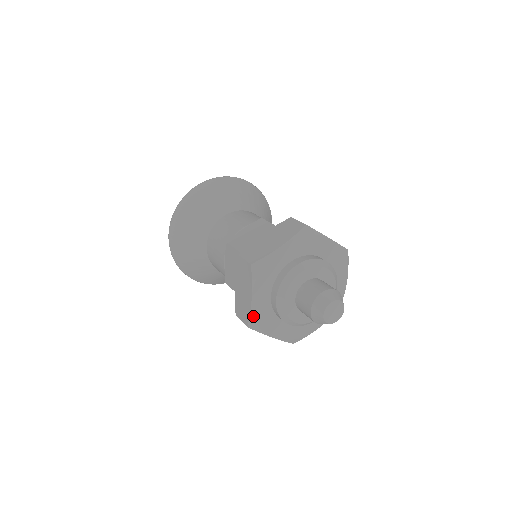
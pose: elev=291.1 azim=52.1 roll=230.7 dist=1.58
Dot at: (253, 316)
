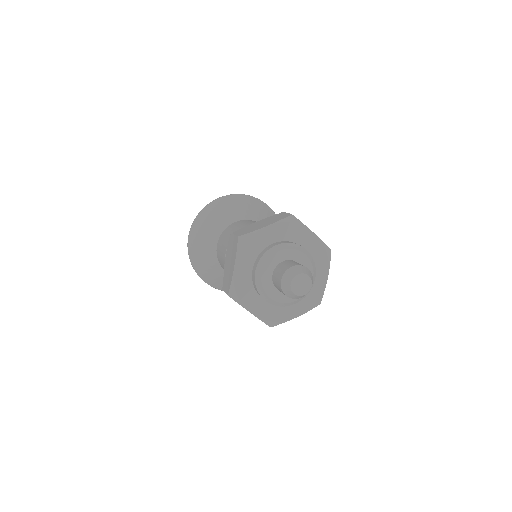
Dot at: (265, 320)
